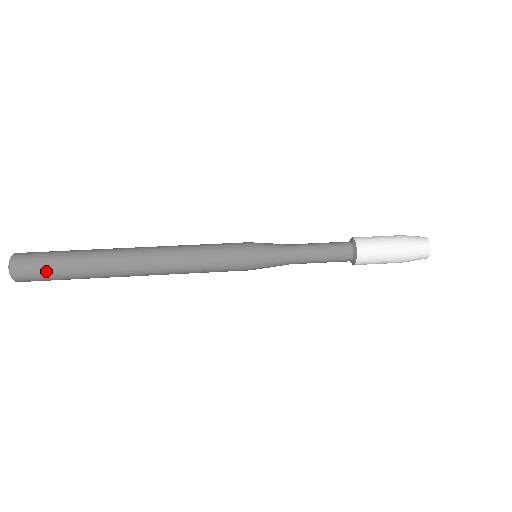
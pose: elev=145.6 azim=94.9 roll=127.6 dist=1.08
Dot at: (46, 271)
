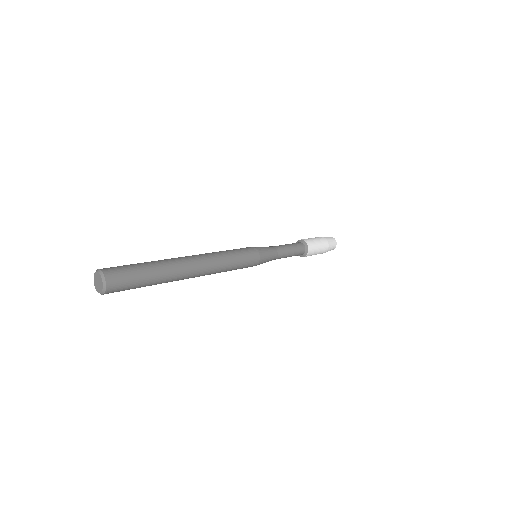
Dot at: (132, 273)
